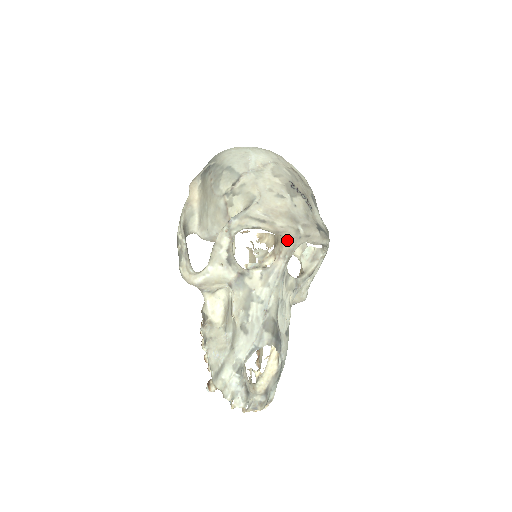
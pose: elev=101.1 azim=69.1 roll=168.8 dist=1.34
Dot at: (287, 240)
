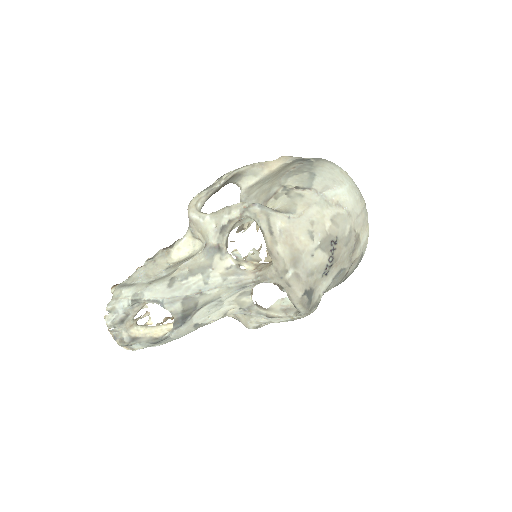
Dot at: (272, 267)
